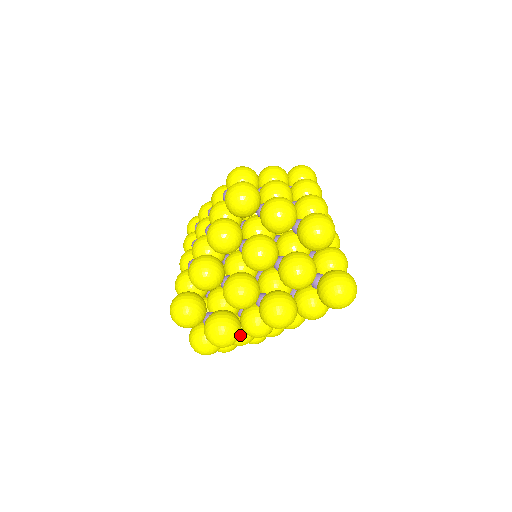
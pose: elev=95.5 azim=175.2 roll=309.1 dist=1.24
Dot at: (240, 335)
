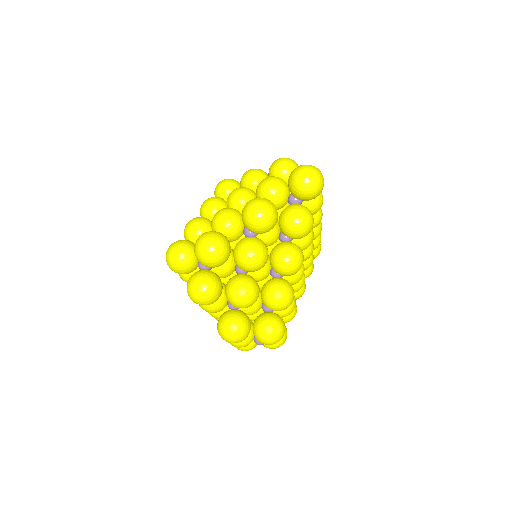
Dot at: (239, 281)
